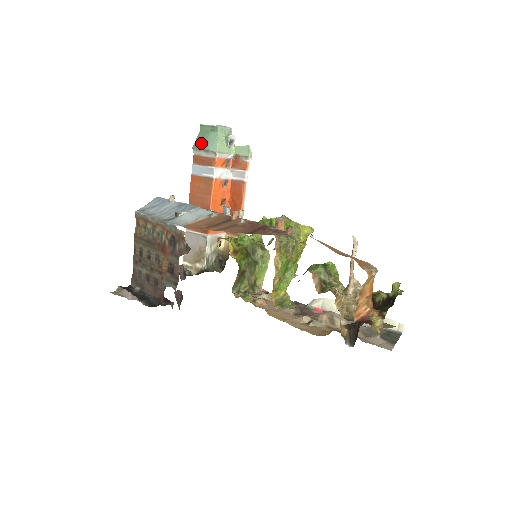
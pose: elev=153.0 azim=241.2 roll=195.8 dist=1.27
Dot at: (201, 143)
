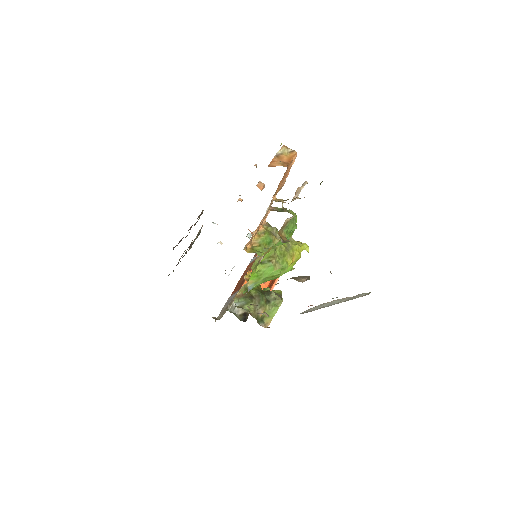
Dot at: occluded
